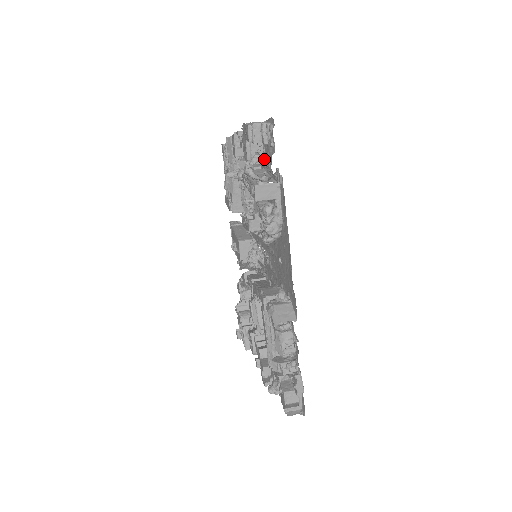
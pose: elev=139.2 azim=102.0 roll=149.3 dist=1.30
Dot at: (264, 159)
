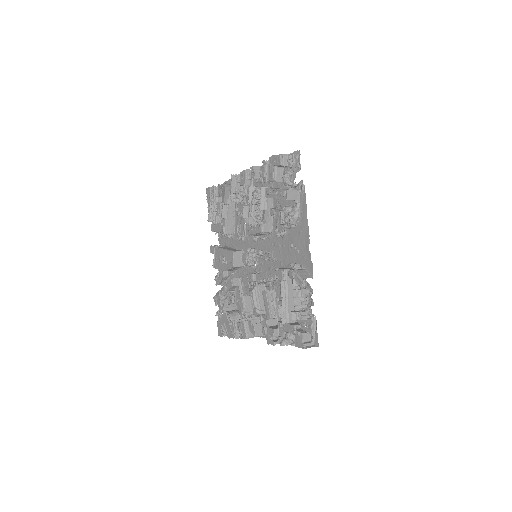
Dot at: occluded
